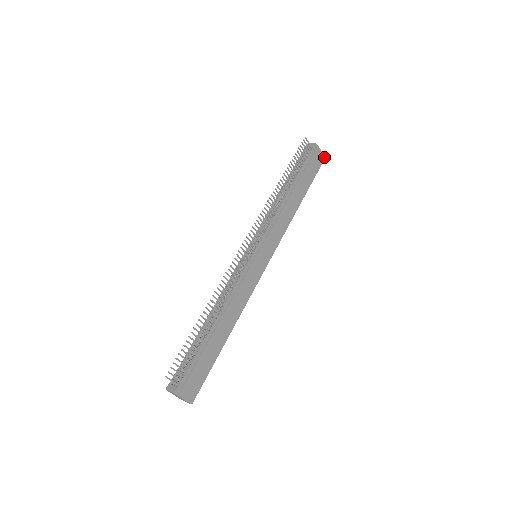
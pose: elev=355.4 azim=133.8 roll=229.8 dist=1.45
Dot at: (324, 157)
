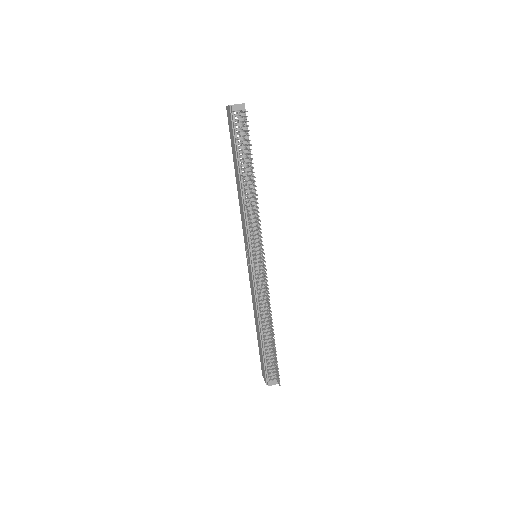
Dot at: occluded
